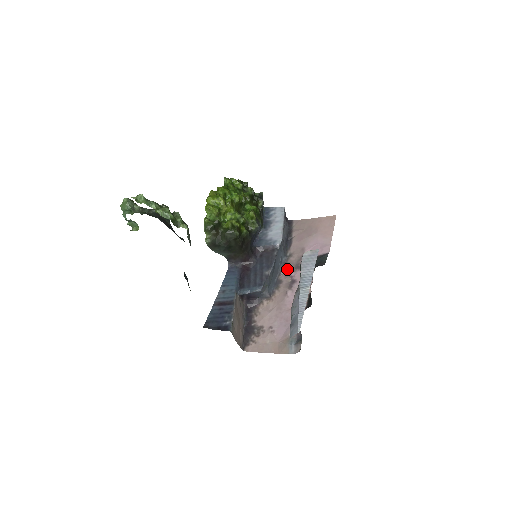
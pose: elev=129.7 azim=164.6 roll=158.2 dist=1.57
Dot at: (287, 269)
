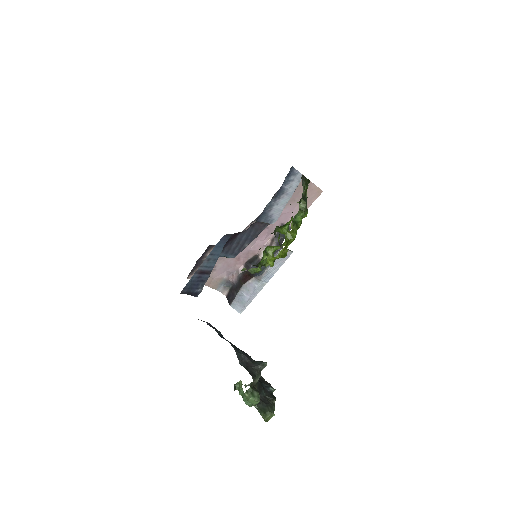
Dot at: occluded
